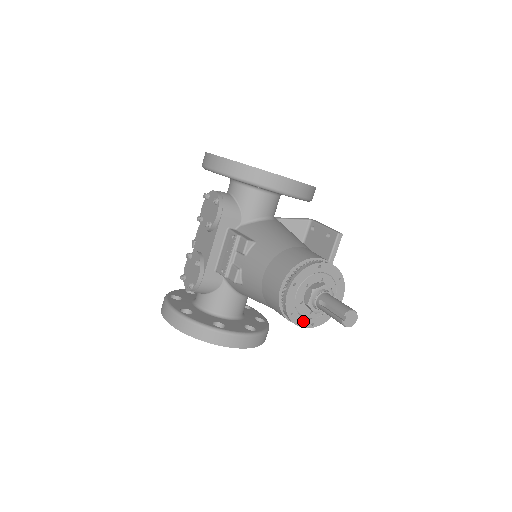
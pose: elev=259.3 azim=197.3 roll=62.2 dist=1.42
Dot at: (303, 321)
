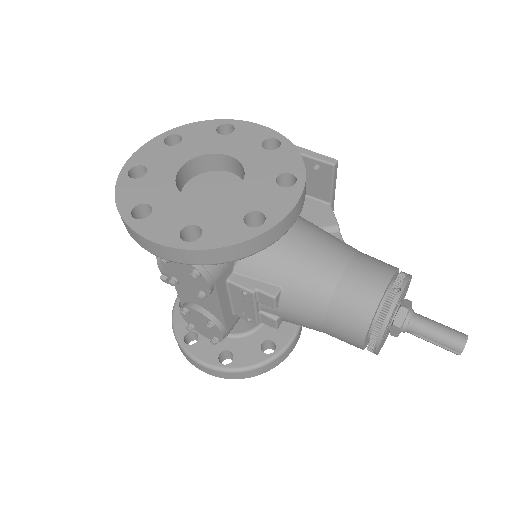
Dot at: (386, 337)
